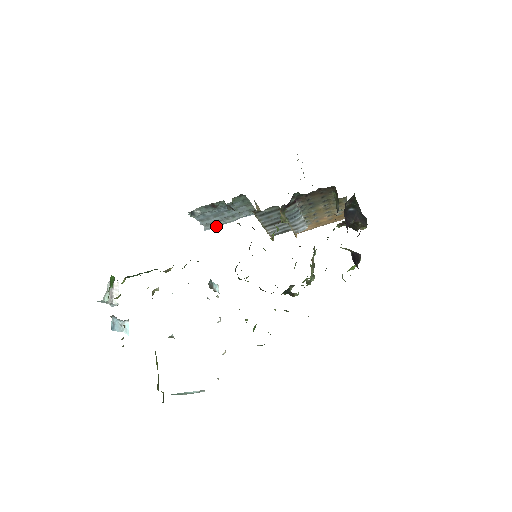
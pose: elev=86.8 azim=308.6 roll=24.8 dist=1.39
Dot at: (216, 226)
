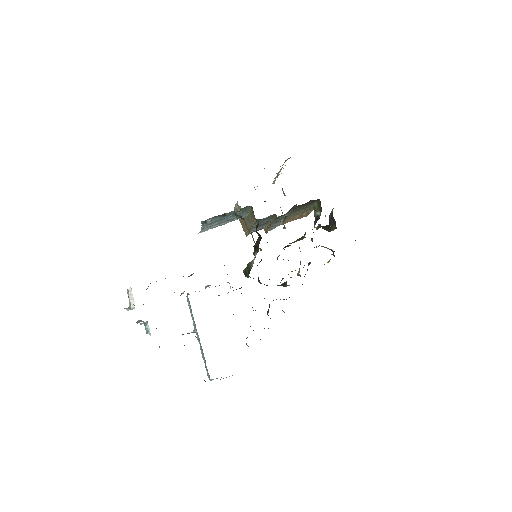
Dot at: occluded
